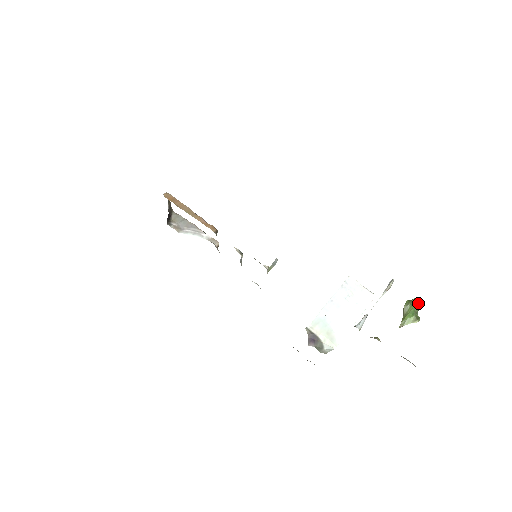
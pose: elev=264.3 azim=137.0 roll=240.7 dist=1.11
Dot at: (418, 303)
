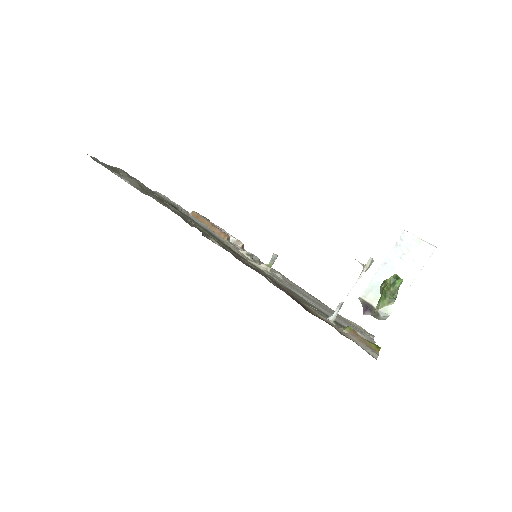
Dot at: (396, 281)
